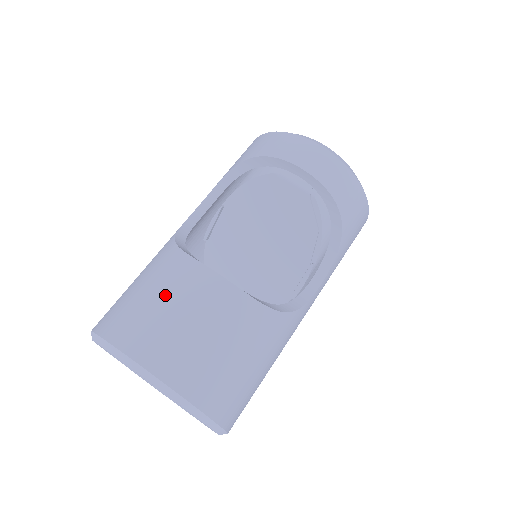
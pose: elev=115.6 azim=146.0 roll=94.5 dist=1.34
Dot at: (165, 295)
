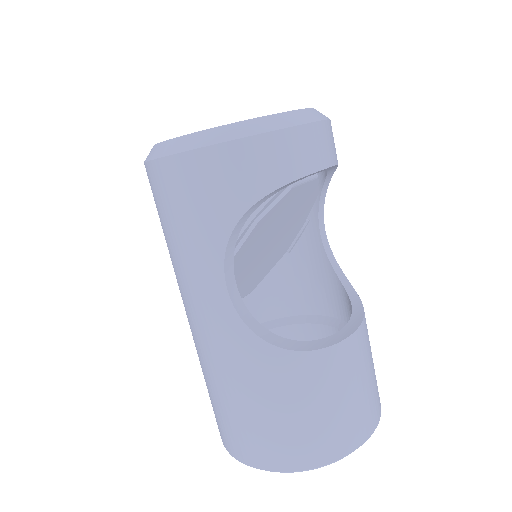
Dot at: (345, 390)
